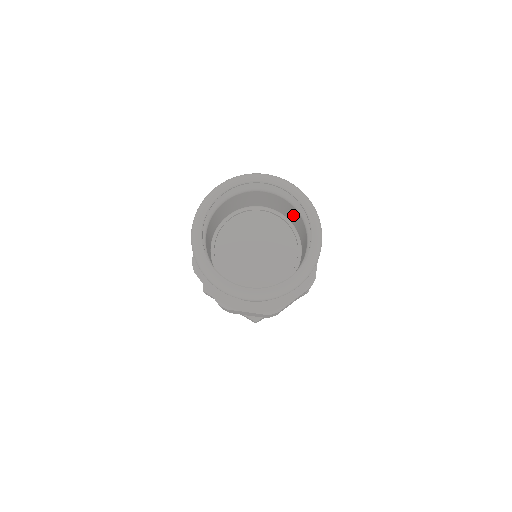
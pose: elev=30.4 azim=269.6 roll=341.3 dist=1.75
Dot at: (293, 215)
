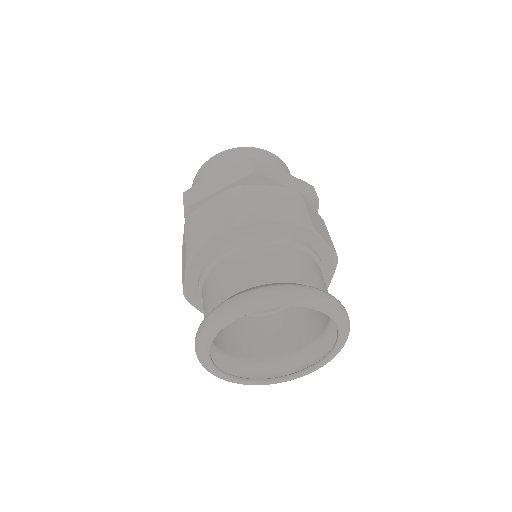
Dot at: occluded
